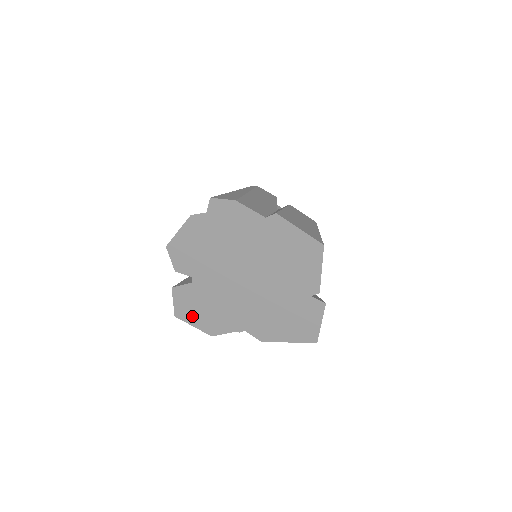
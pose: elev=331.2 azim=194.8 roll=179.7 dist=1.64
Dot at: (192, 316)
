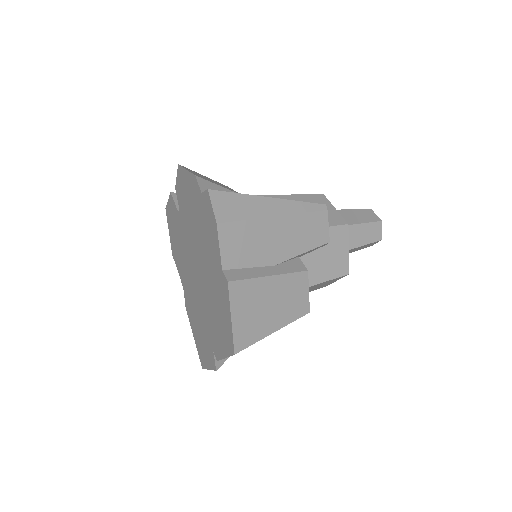
Dot at: (171, 227)
